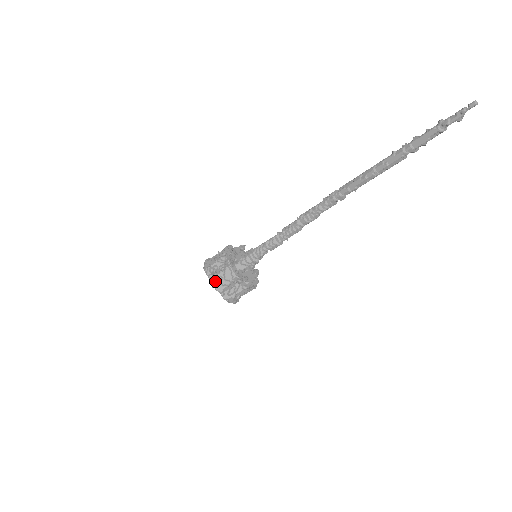
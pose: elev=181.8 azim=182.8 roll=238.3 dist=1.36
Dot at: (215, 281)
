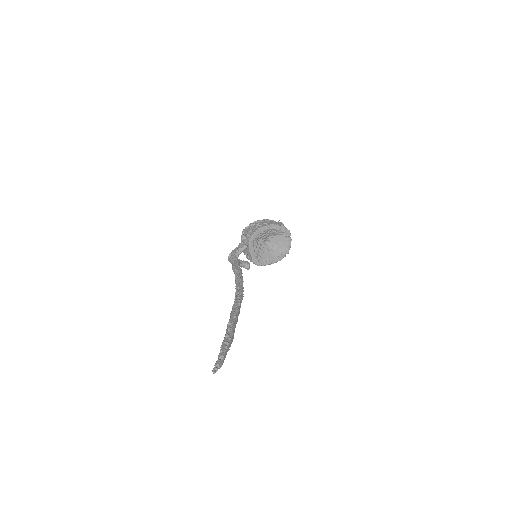
Dot at: occluded
